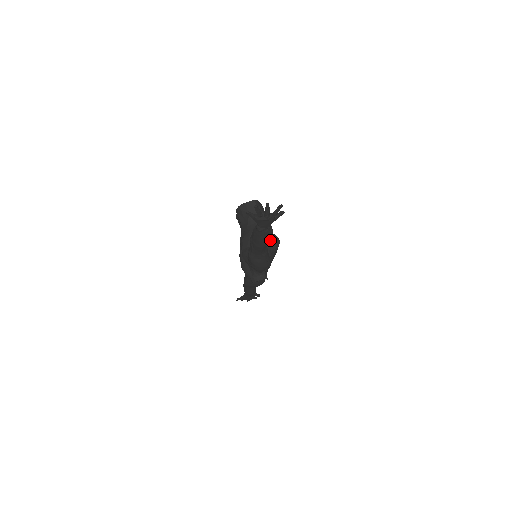
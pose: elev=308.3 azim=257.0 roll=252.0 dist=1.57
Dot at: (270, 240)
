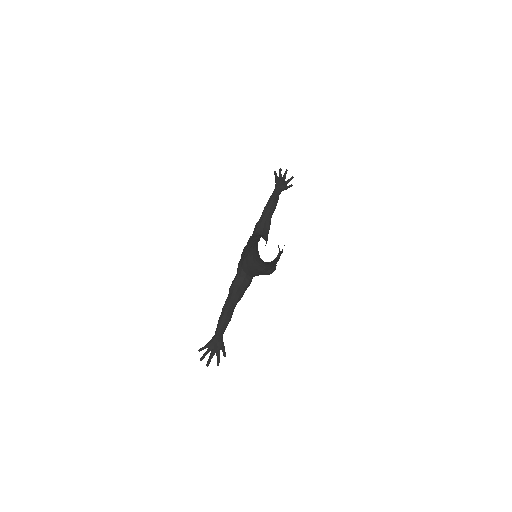
Dot at: occluded
